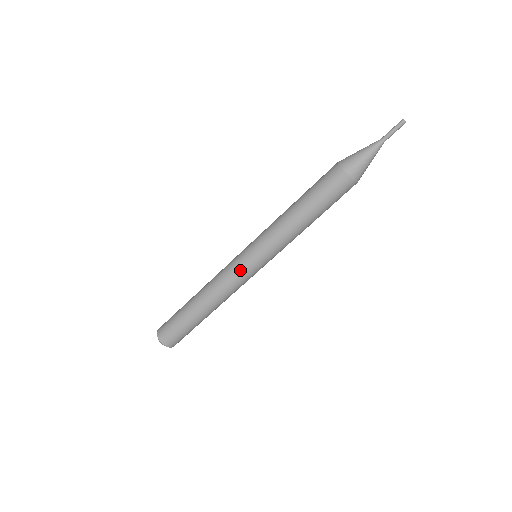
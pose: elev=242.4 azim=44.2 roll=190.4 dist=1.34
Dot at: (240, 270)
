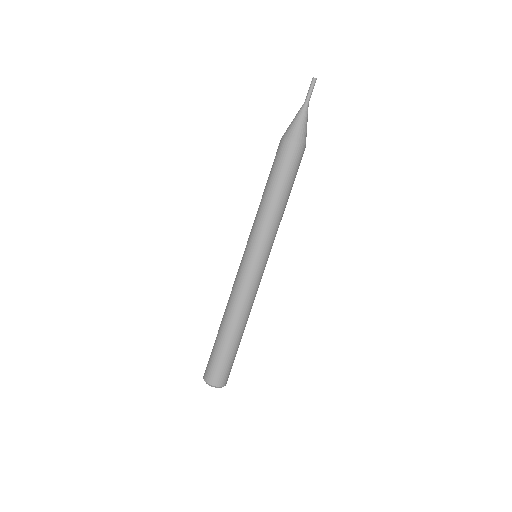
Dot at: (256, 276)
